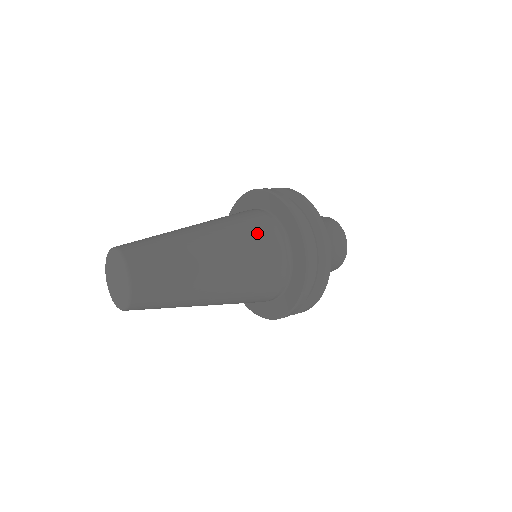
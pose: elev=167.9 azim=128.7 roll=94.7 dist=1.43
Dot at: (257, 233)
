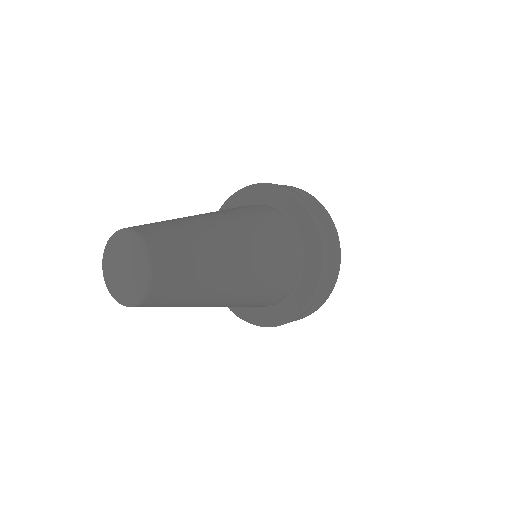
Dot at: (276, 234)
